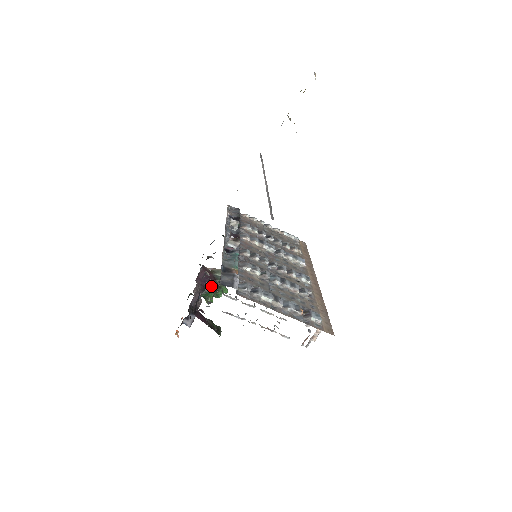
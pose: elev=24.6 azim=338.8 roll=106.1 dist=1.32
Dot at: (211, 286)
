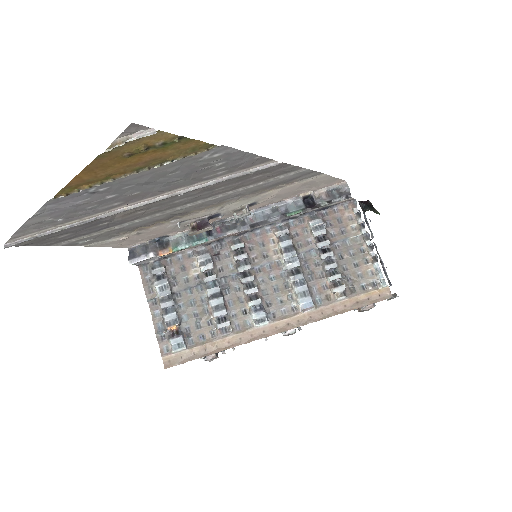
Dot at: occluded
